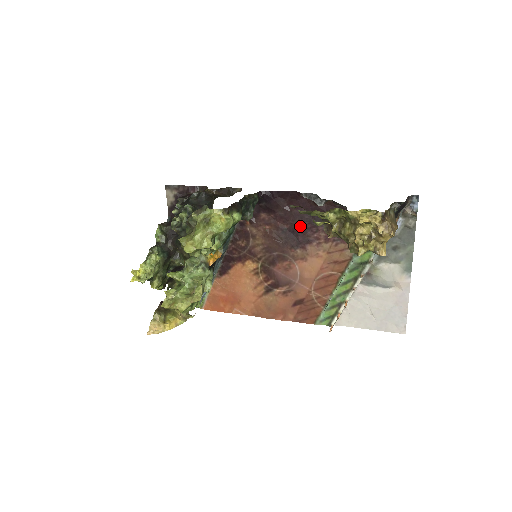
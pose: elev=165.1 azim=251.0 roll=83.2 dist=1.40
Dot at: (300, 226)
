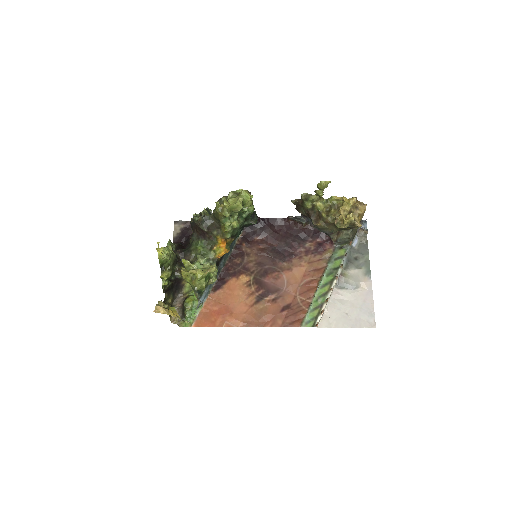
Dot at: (286, 244)
